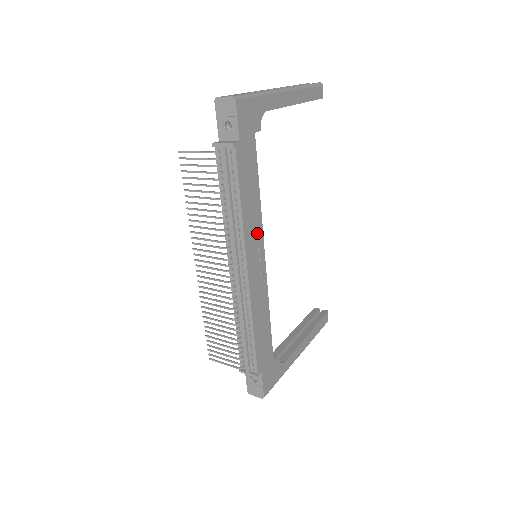
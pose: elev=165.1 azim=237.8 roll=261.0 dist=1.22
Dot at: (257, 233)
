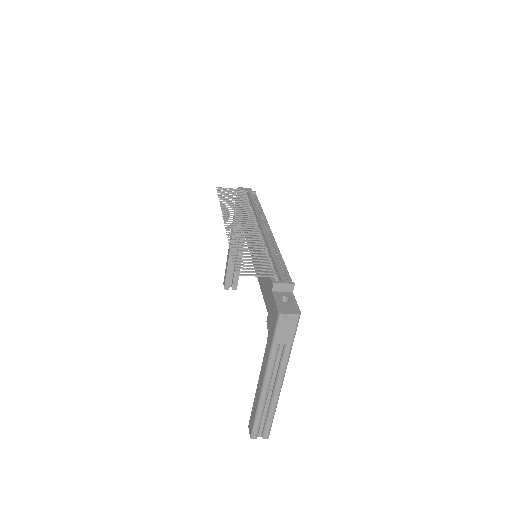
Dot at: occluded
